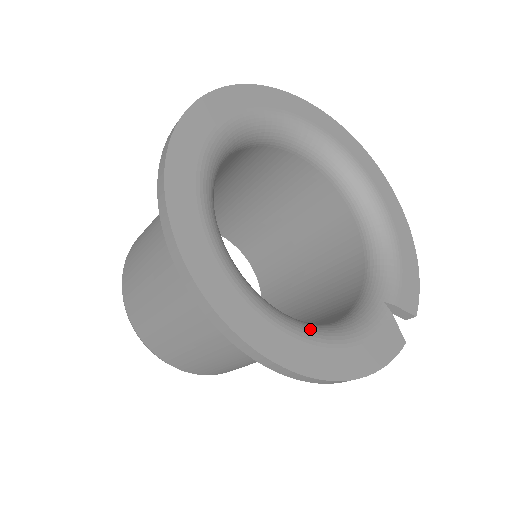
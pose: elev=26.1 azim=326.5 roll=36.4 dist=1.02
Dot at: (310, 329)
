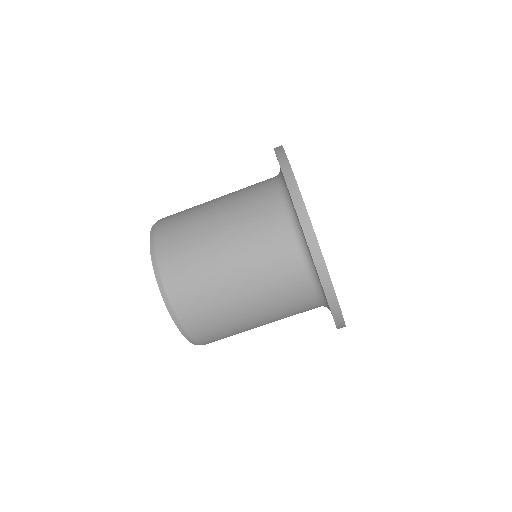
Dot at: occluded
